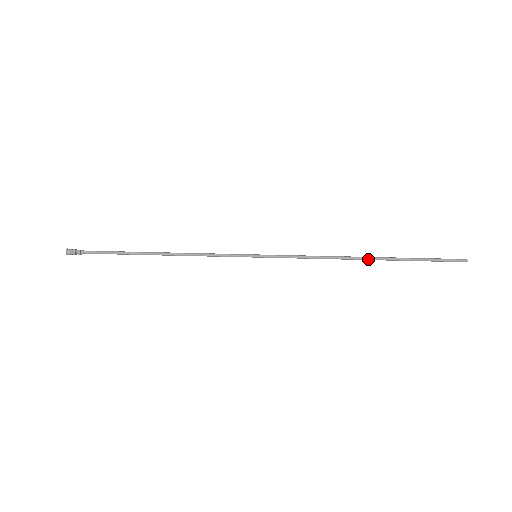
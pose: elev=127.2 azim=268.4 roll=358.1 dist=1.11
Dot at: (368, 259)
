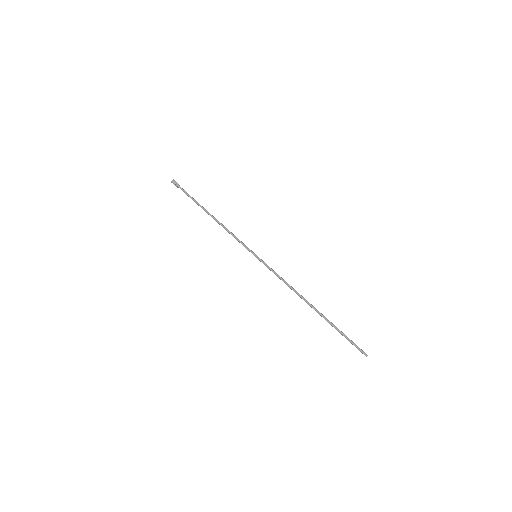
Dot at: (312, 307)
